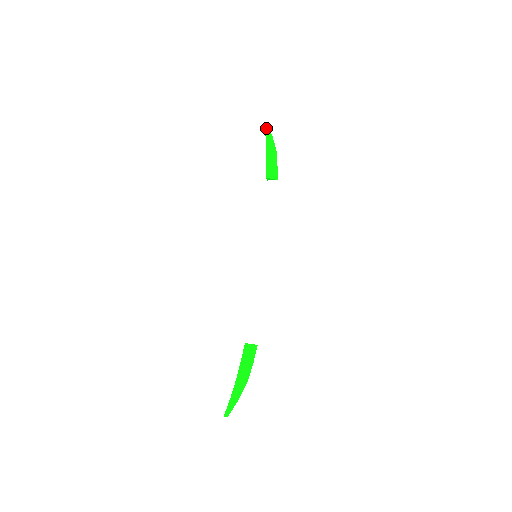
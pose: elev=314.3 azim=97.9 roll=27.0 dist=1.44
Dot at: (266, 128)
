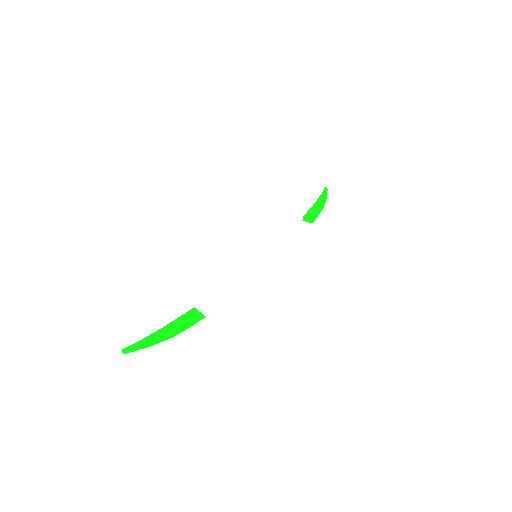
Dot at: (325, 191)
